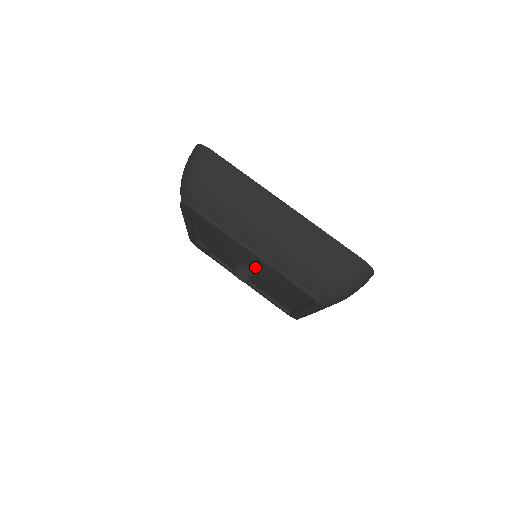
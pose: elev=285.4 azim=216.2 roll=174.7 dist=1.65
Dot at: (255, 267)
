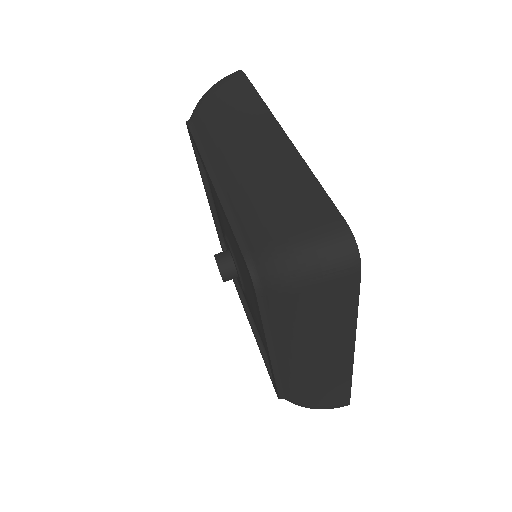
Dot at: (232, 243)
